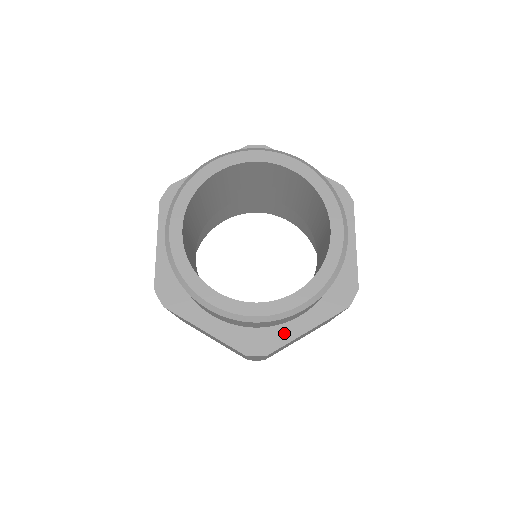
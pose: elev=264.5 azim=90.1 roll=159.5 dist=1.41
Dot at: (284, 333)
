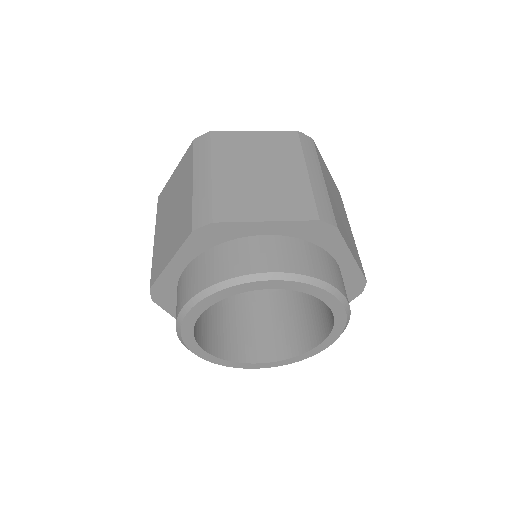
Dot at: occluded
